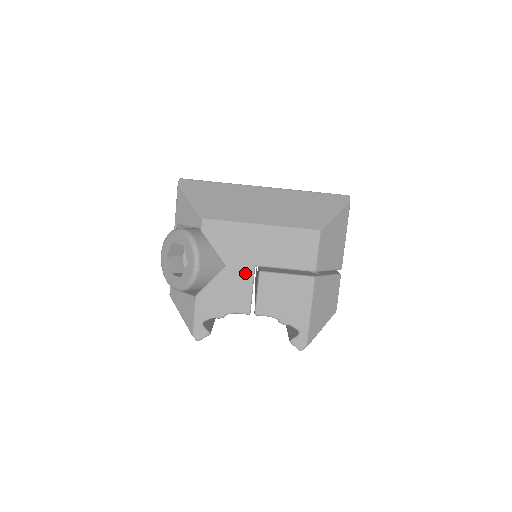
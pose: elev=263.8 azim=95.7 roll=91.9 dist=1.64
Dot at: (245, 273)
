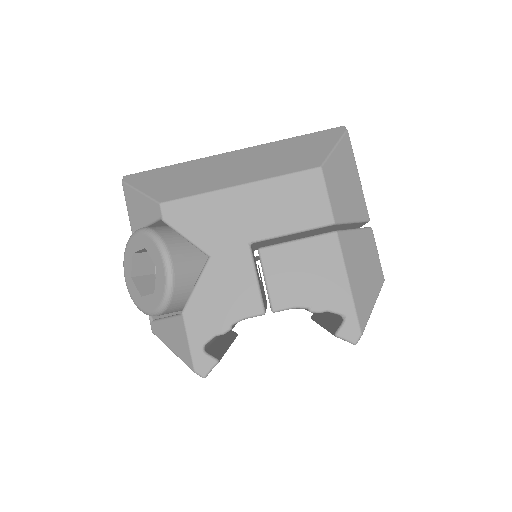
Dot at: (239, 257)
